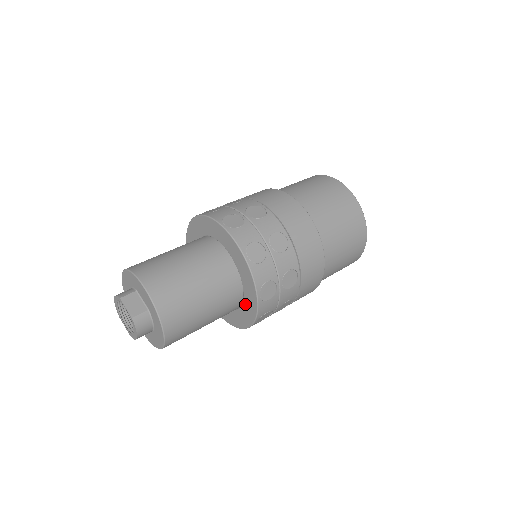
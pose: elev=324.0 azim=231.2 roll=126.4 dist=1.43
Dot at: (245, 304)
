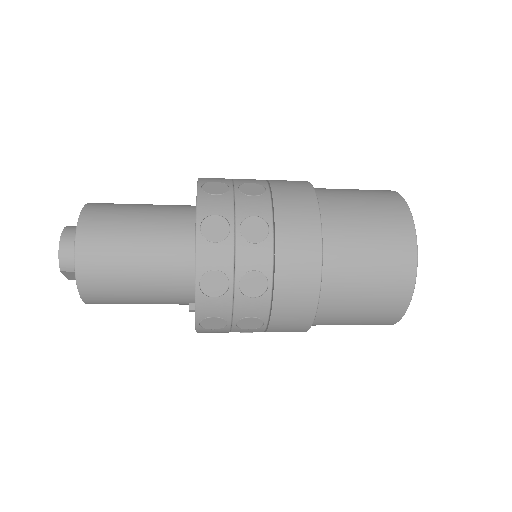
Dot at: occluded
